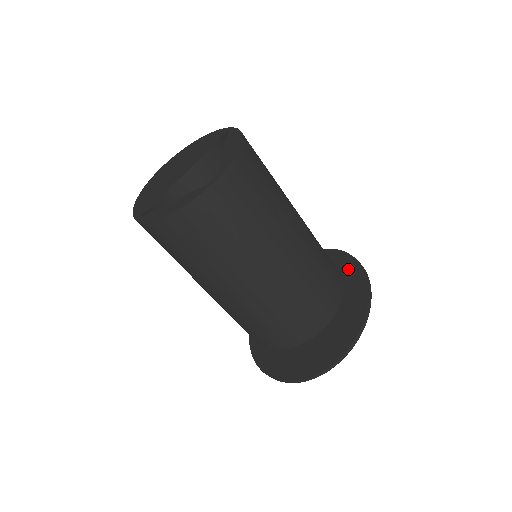
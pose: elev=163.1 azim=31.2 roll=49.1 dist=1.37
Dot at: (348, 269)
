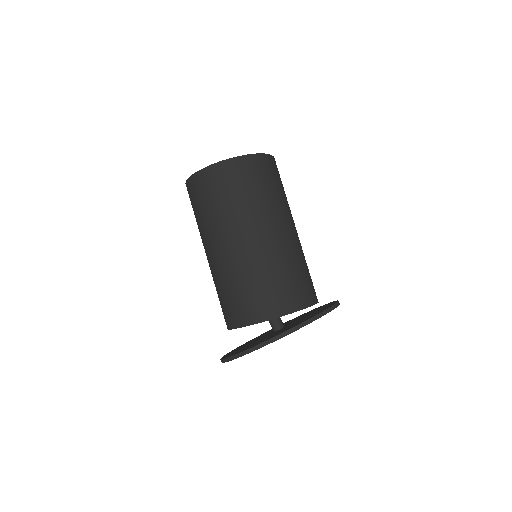
Dot at: (323, 309)
